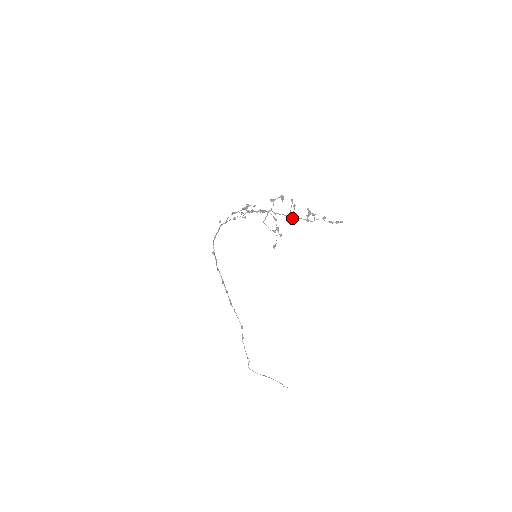
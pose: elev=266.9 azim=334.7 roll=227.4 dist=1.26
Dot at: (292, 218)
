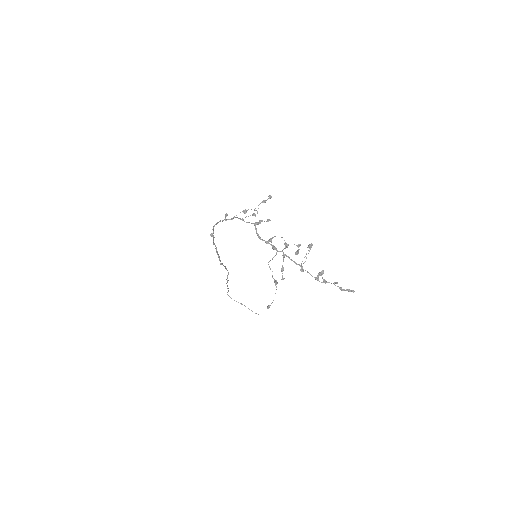
Dot at: (301, 269)
